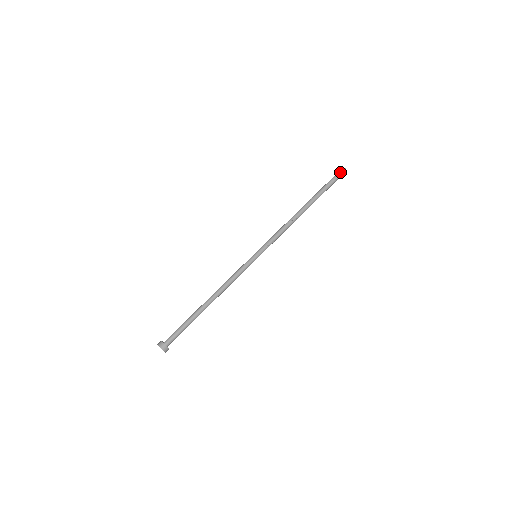
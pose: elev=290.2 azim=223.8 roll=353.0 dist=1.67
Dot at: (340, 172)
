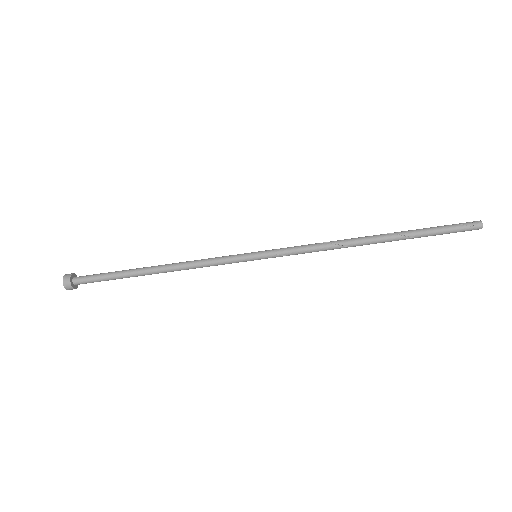
Dot at: (470, 226)
